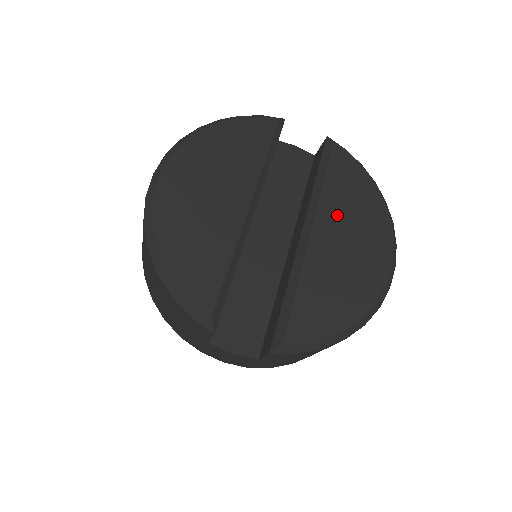
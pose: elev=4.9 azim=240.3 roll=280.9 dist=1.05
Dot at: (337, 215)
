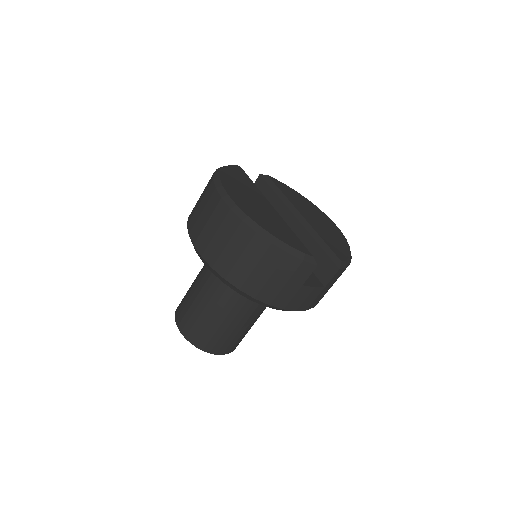
Dot at: (301, 206)
